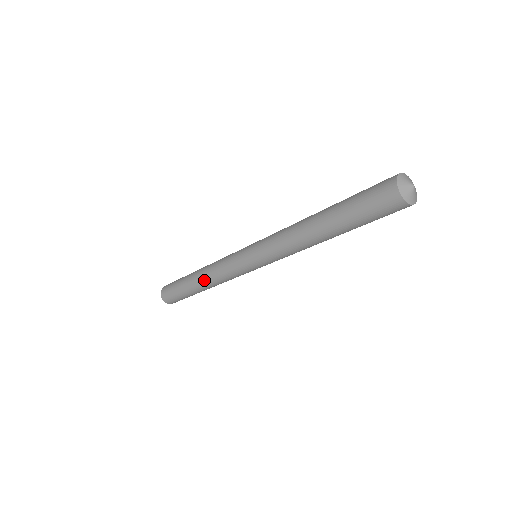
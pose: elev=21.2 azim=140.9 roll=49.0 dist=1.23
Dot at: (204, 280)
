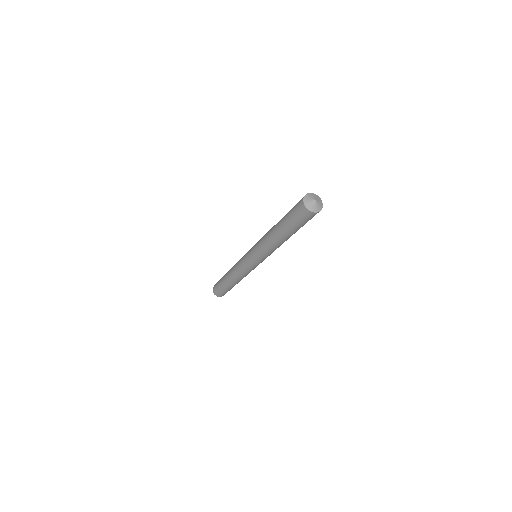
Dot at: (231, 274)
